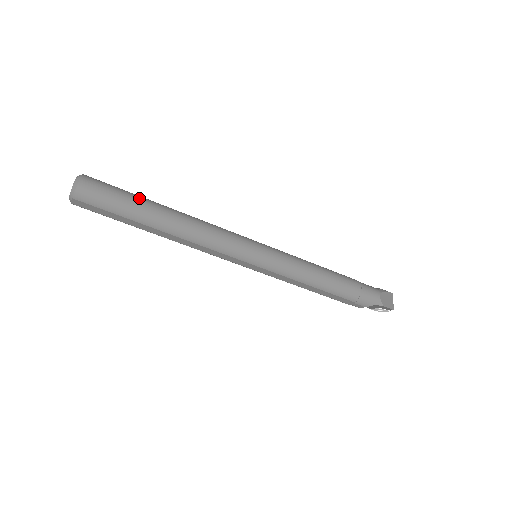
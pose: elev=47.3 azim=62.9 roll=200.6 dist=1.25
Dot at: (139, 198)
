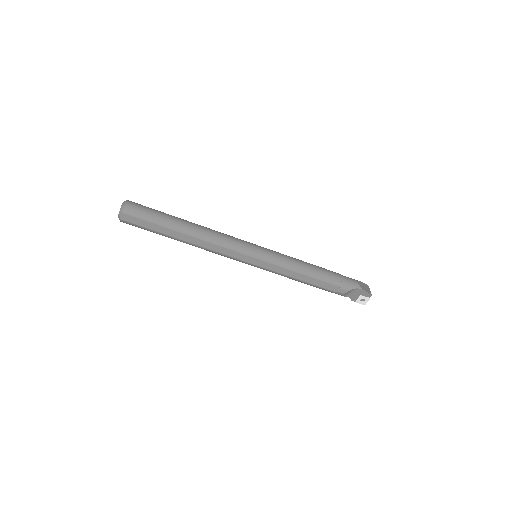
Dot at: (167, 214)
